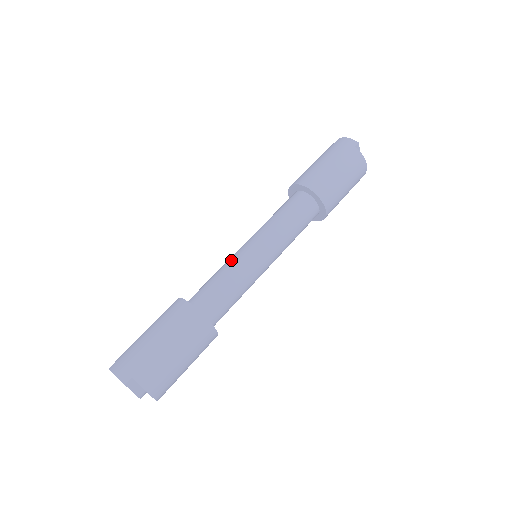
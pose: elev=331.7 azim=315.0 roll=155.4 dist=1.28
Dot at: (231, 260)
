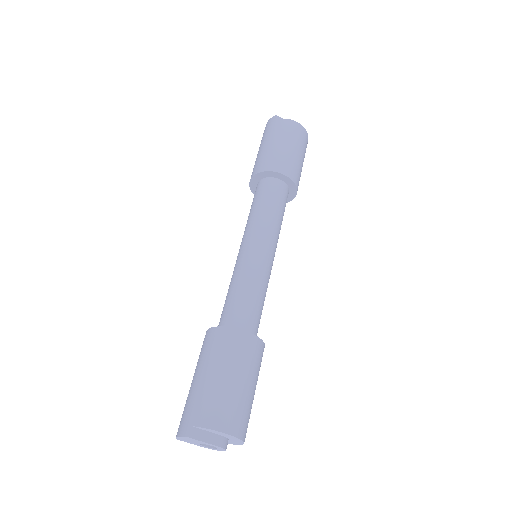
Dot at: occluded
